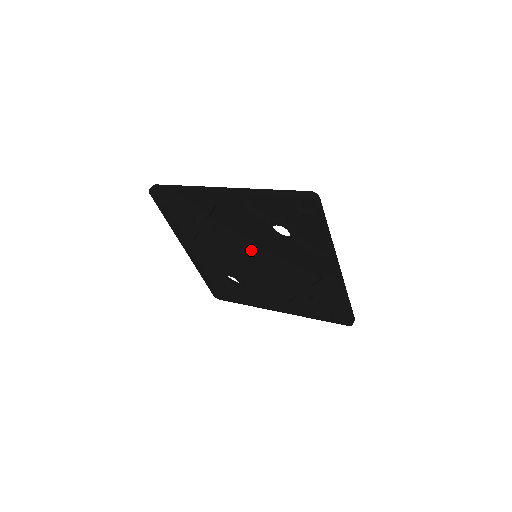
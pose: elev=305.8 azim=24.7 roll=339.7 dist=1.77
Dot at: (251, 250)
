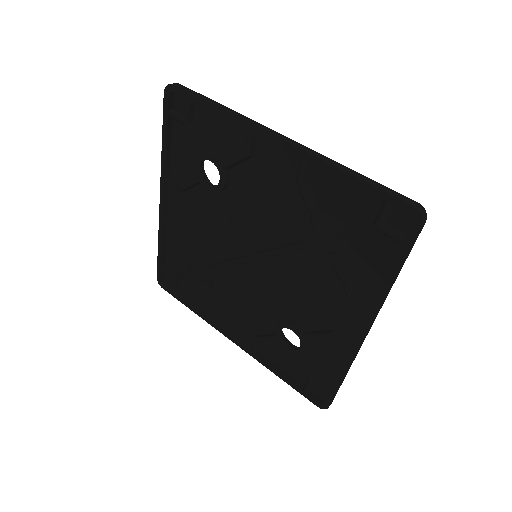
Dot at: (244, 252)
